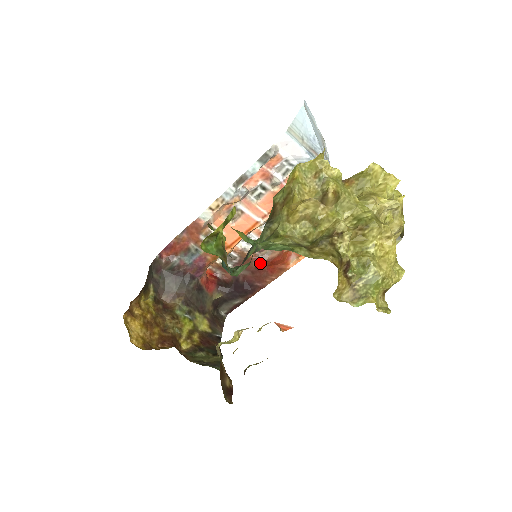
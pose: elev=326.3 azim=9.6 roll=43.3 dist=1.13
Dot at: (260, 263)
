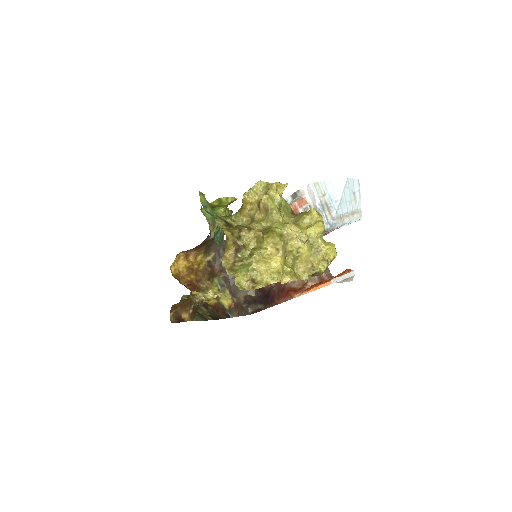
Dot at: (286, 286)
